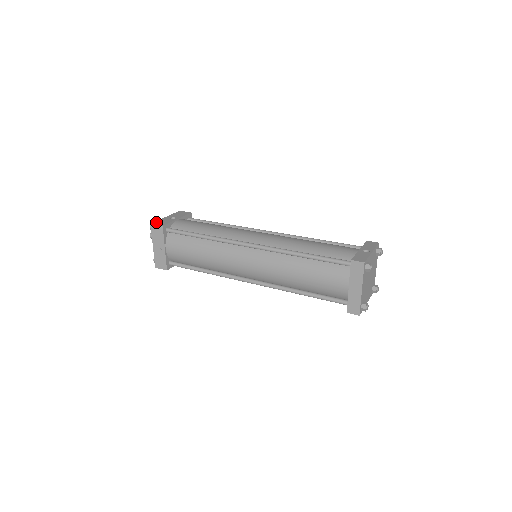
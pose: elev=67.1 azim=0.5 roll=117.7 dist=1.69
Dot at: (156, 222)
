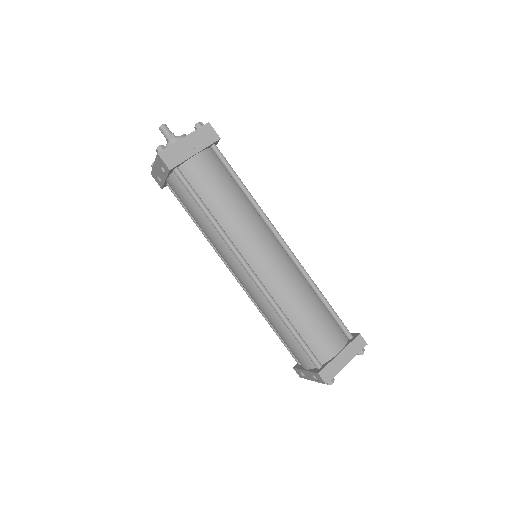
Dot at: occluded
